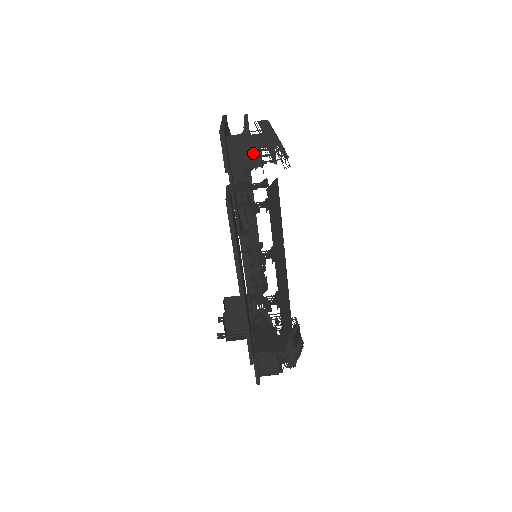
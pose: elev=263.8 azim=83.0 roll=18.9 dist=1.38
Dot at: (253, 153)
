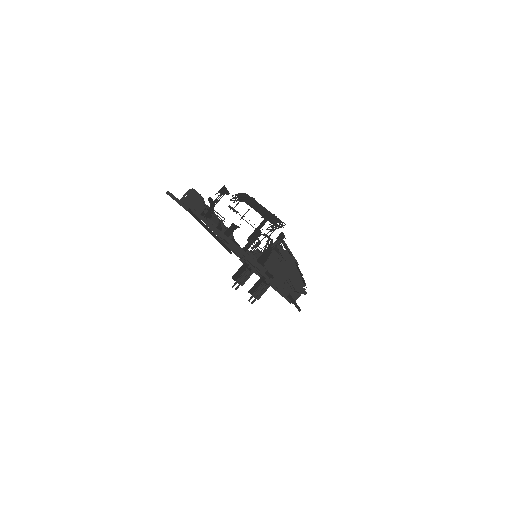
Dot at: (255, 236)
